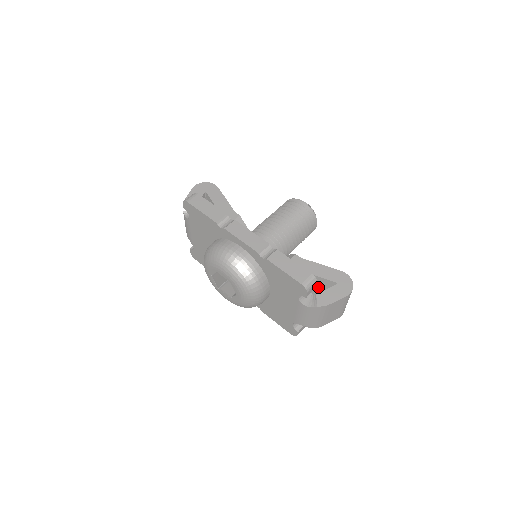
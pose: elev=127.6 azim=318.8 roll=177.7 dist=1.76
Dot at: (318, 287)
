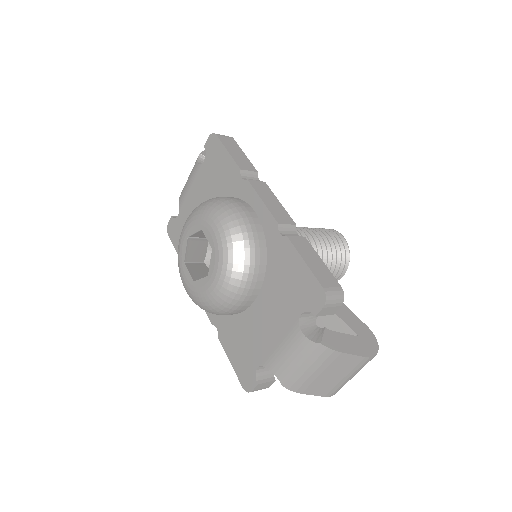
Dot at: occluded
